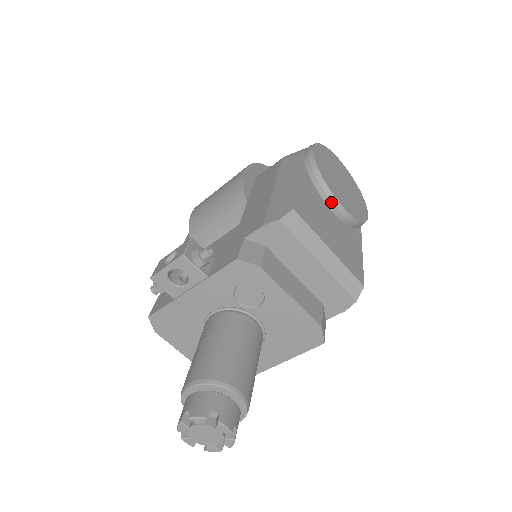
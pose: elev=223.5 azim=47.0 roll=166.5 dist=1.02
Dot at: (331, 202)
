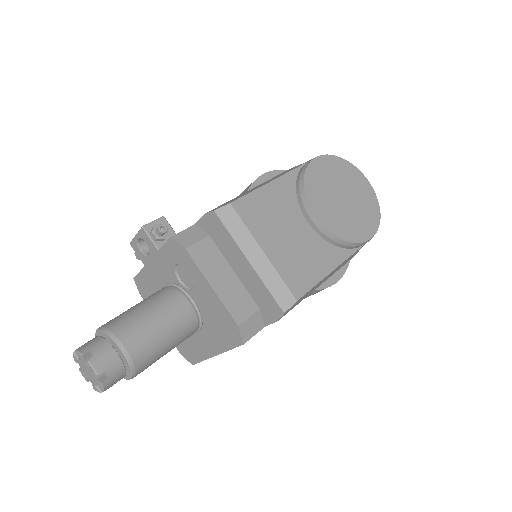
Dot at: (306, 212)
